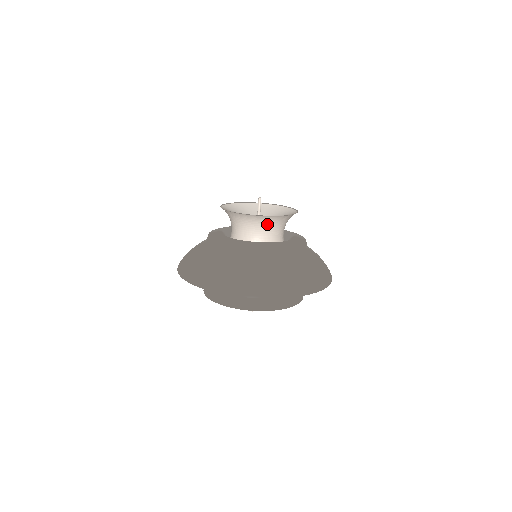
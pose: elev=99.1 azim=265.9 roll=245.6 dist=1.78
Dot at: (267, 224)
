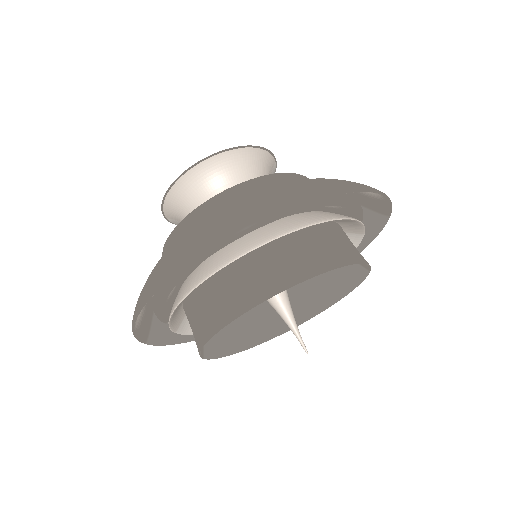
Dot at: (231, 174)
